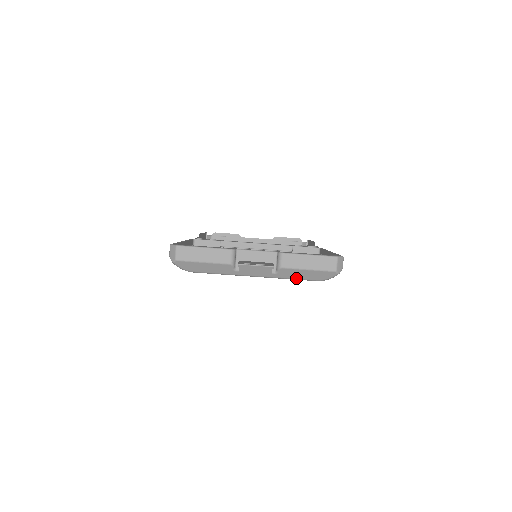
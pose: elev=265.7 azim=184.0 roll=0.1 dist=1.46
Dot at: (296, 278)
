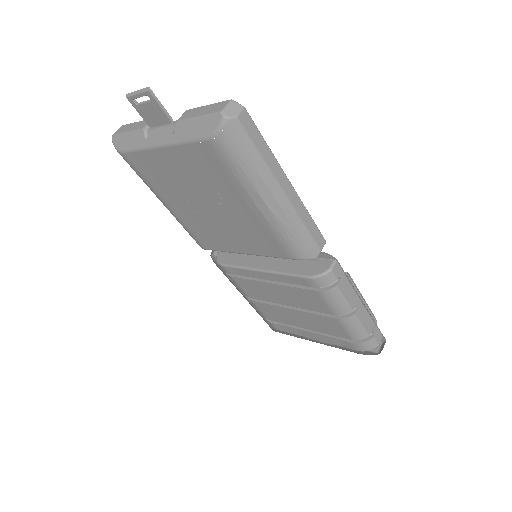
Dot at: (189, 138)
